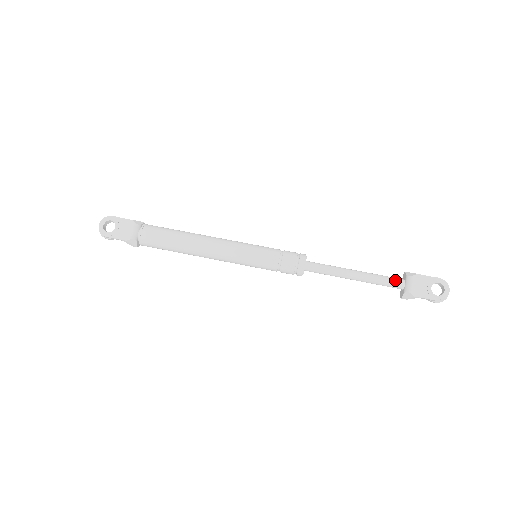
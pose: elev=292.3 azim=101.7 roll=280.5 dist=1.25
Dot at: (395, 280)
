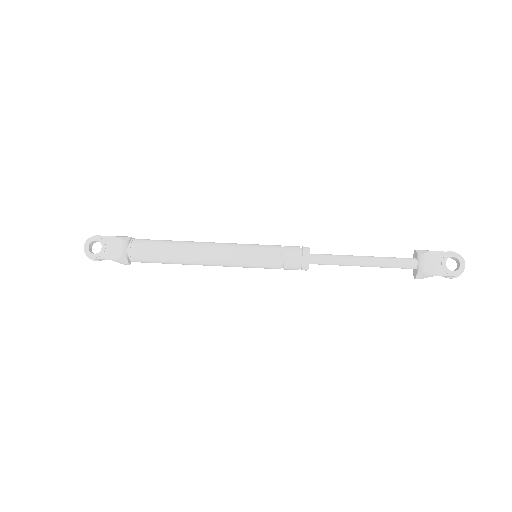
Dot at: (406, 261)
